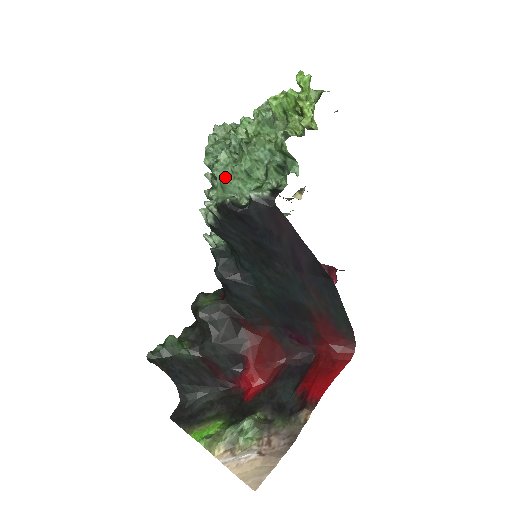
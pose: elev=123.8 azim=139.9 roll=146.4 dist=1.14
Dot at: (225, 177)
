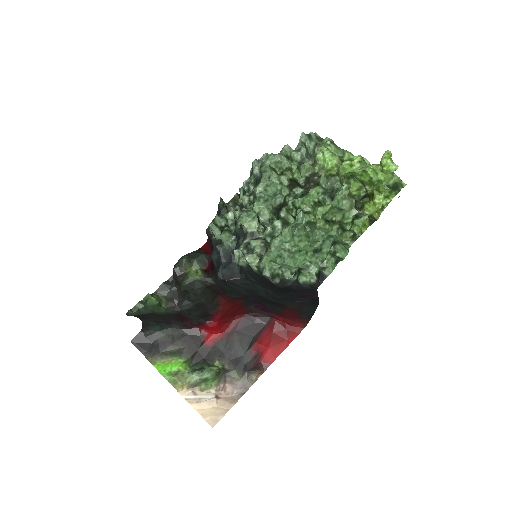
Dot at: (279, 251)
